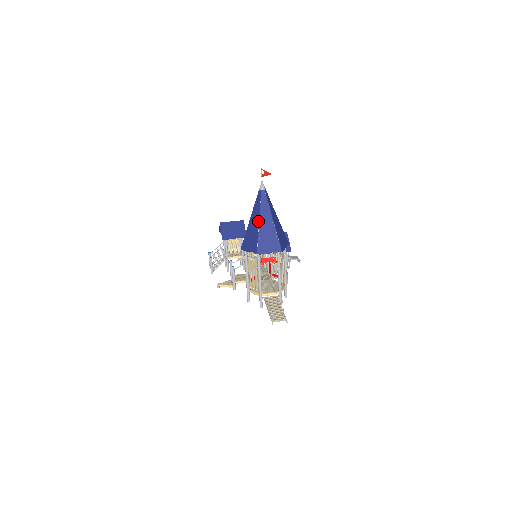
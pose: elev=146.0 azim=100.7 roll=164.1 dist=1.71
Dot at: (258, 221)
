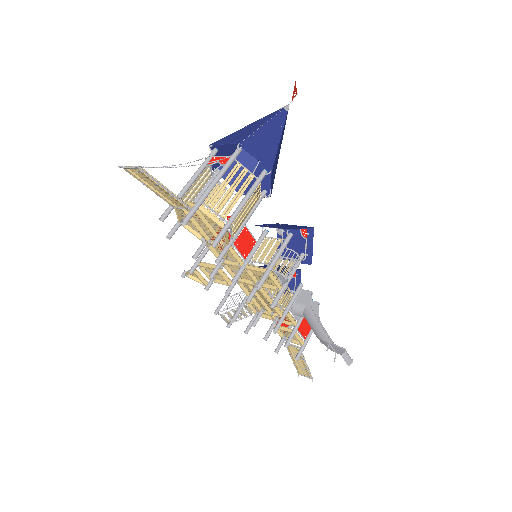
Dot at: (247, 126)
